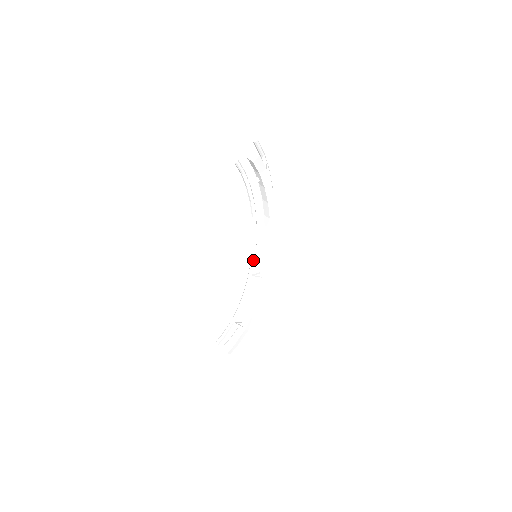
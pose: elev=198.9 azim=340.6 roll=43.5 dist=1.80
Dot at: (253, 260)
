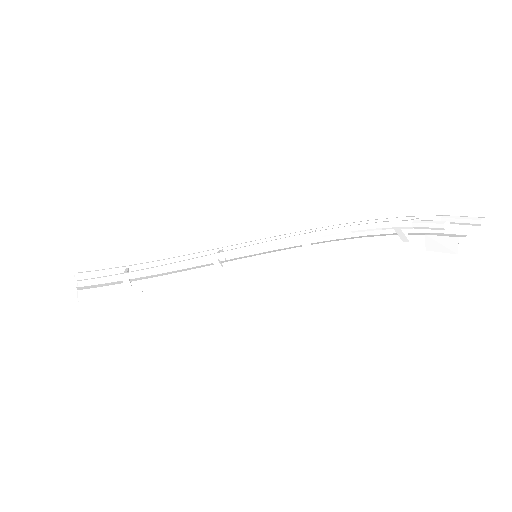
Dot at: (245, 252)
